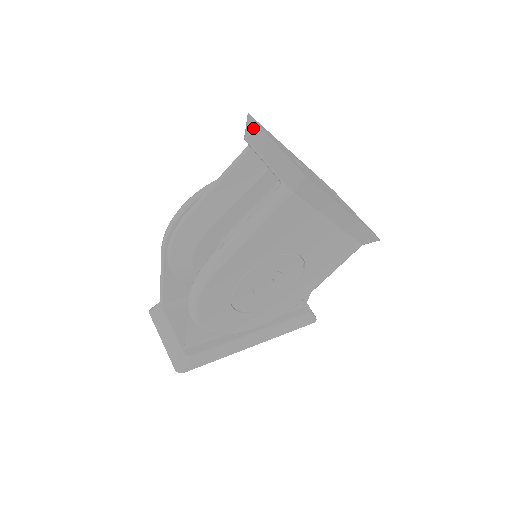
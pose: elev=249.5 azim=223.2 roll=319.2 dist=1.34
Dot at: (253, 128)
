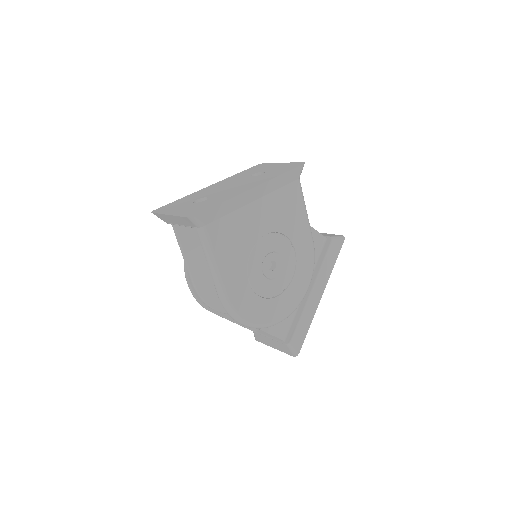
Dot at: (160, 217)
